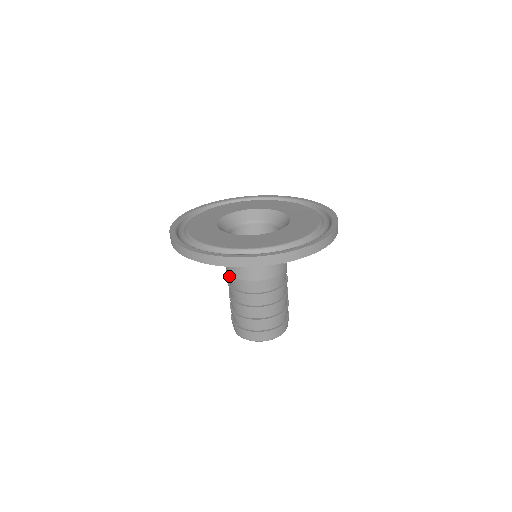
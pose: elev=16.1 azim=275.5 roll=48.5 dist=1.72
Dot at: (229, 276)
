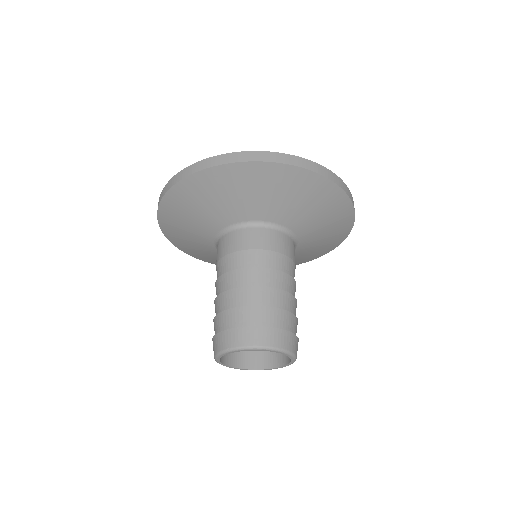
Dot at: (239, 253)
